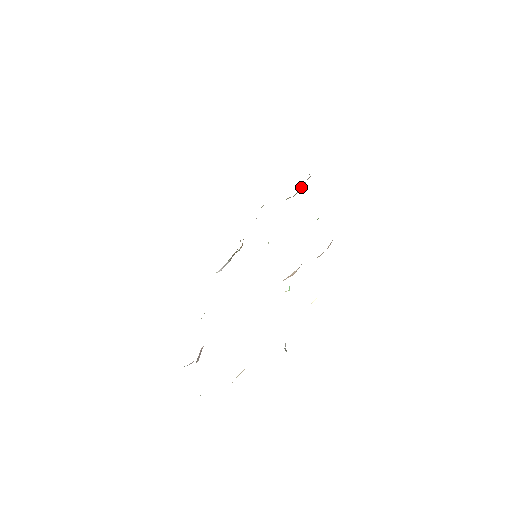
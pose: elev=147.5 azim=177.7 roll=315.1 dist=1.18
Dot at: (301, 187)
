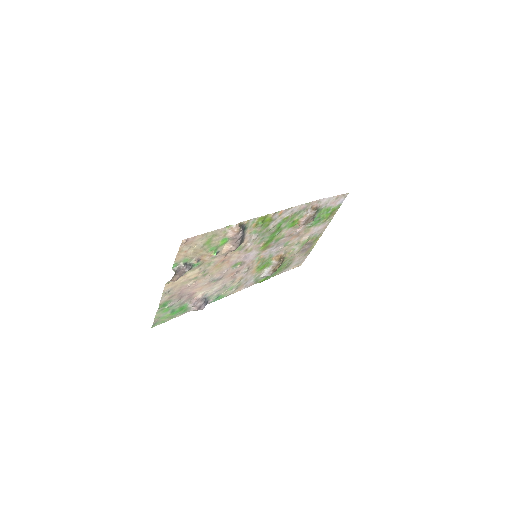
Dot at: (303, 217)
